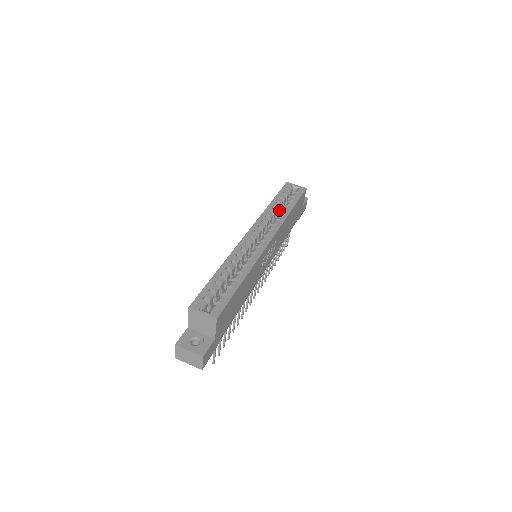
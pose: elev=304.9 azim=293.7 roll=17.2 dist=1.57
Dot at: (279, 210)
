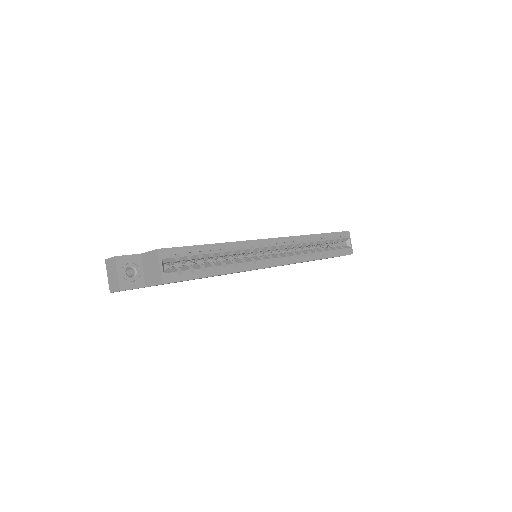
Dot at: (316, 245)
